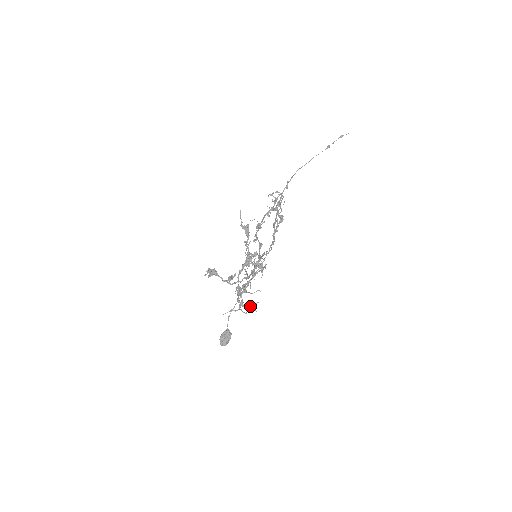
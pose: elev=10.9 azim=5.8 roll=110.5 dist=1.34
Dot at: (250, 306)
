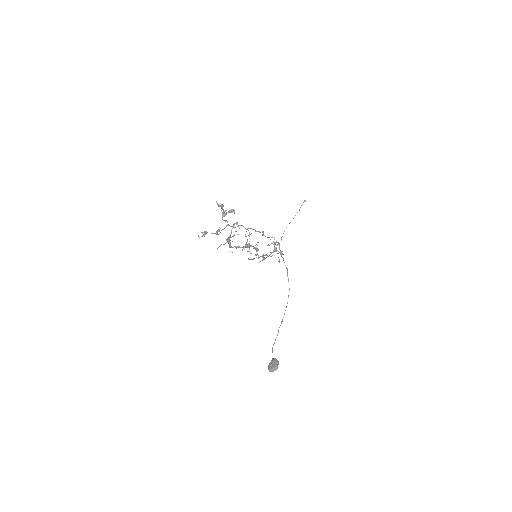
Dot at: (233, 235)
